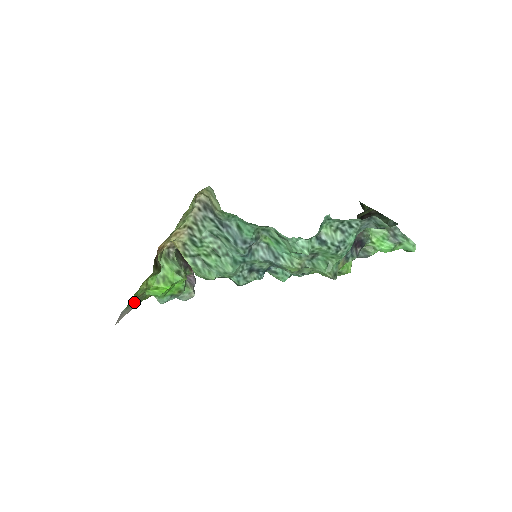
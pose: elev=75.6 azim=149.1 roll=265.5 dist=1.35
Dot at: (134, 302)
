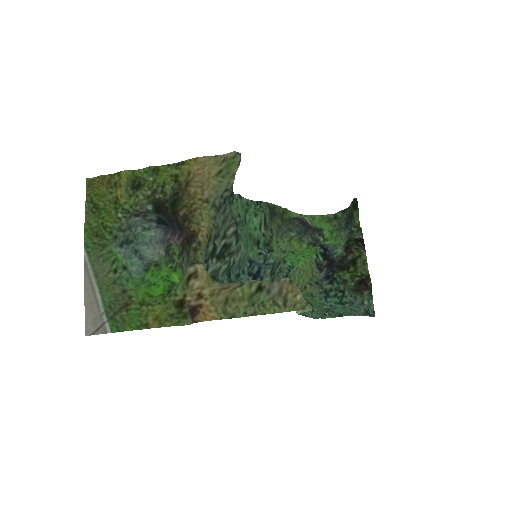
Dot at: (106, 290)
